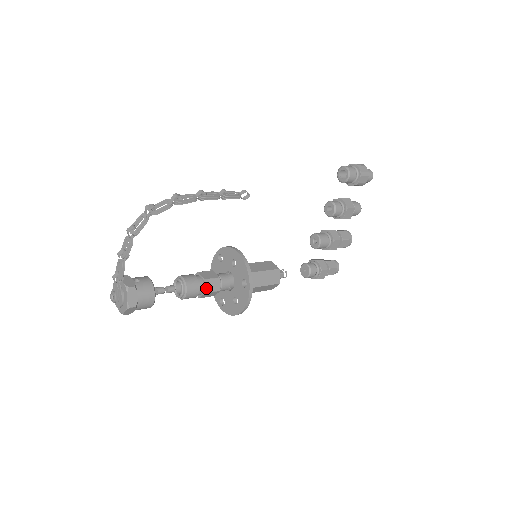
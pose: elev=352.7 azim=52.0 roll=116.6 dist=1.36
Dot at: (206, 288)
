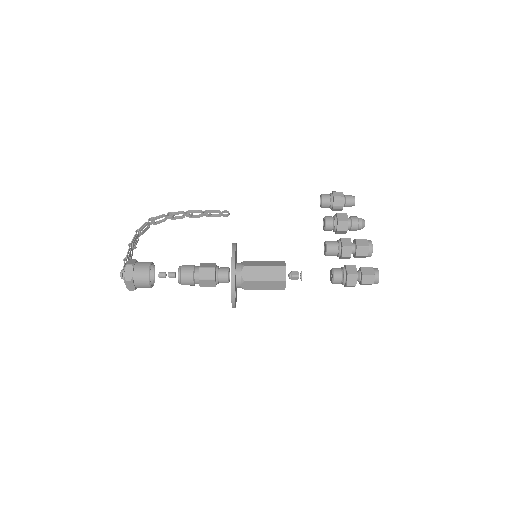
Dot at: (201, 266)
